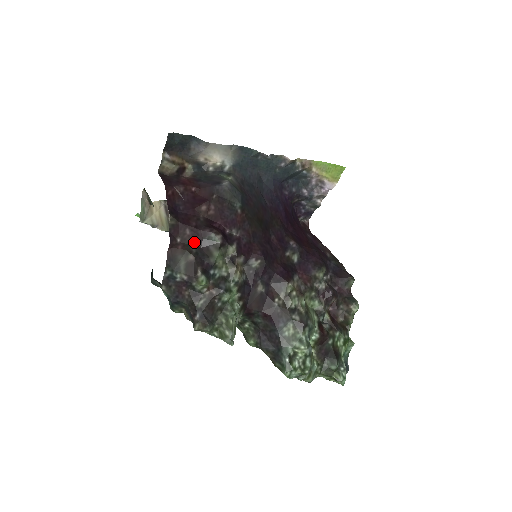
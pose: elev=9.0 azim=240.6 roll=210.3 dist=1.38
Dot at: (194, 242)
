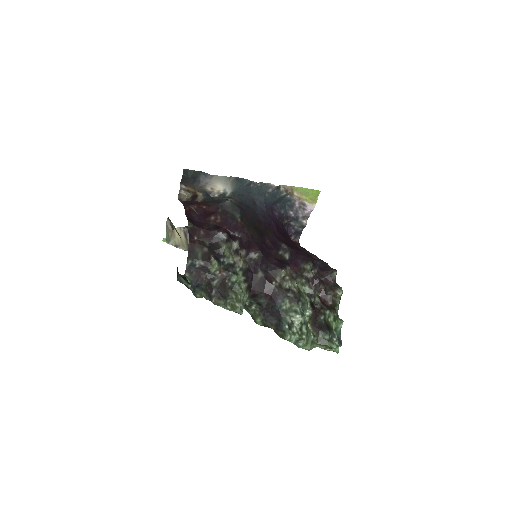
Dot at: (207, 239)
